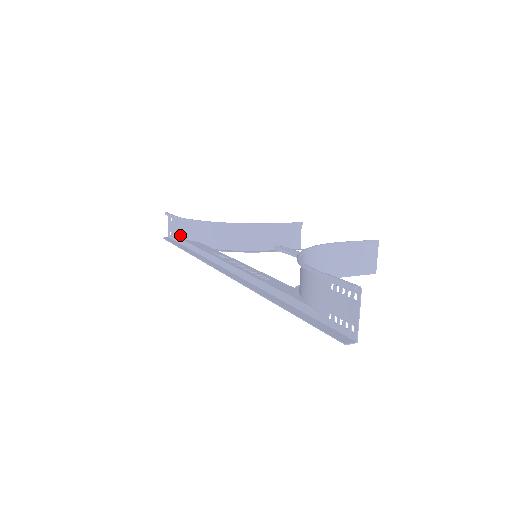
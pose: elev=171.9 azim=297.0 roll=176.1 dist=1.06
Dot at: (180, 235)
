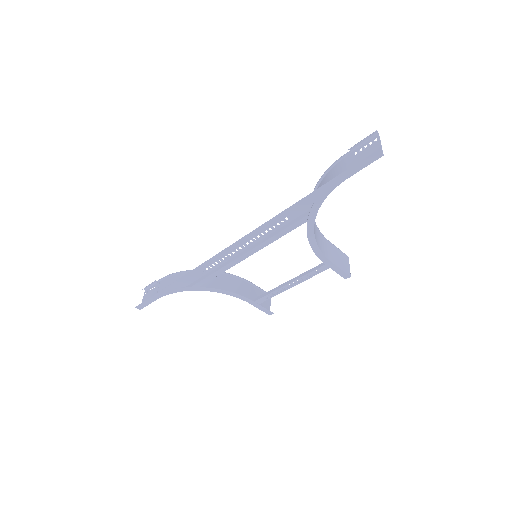
Dot at: occluded
